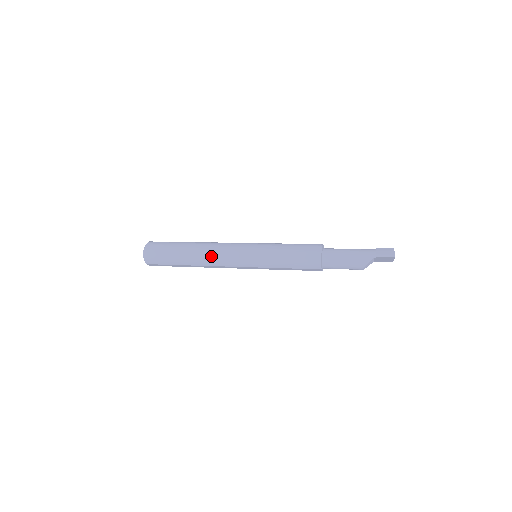
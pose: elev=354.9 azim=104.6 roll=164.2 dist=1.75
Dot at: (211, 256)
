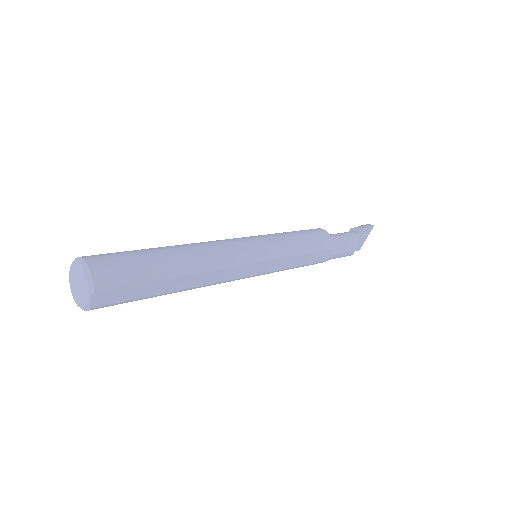
Dot at: (214, 250)
